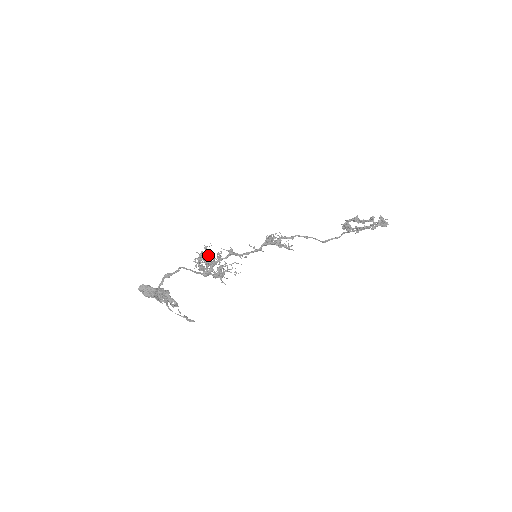
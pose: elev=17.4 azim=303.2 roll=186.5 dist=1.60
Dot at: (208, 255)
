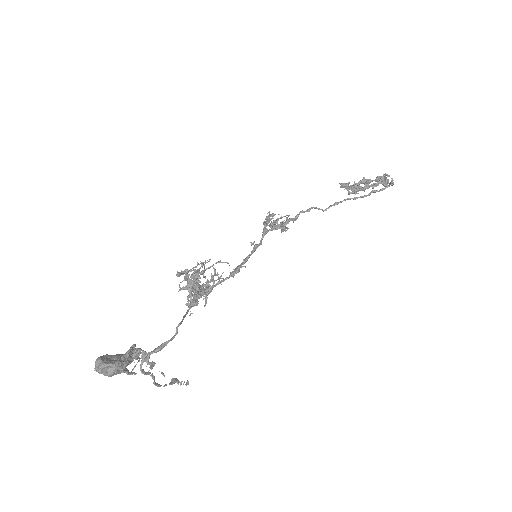
Dot at: occluded
